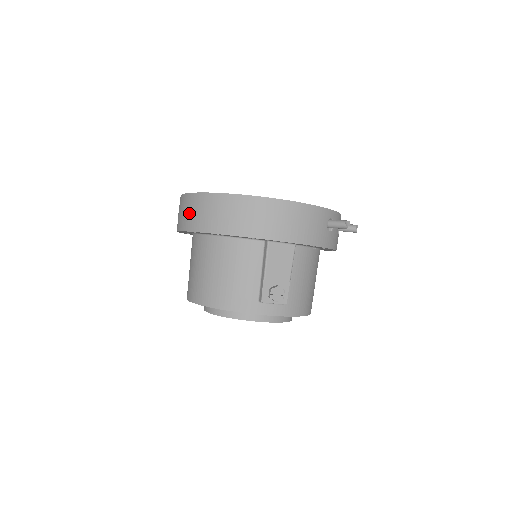
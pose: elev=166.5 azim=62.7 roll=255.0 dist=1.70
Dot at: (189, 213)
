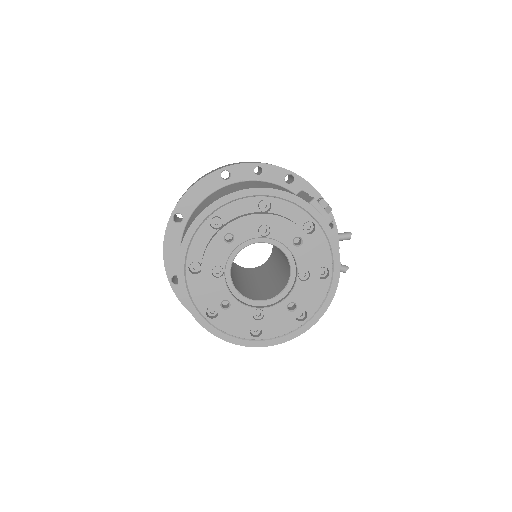
Dot at: occluded
